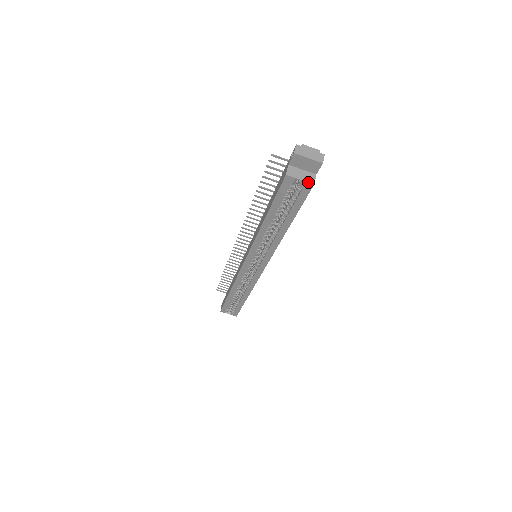
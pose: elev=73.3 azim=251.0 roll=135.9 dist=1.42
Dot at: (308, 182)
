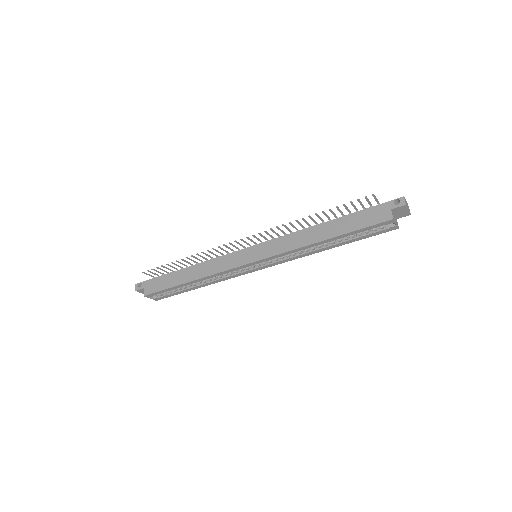
Dot at: (398, 226)
